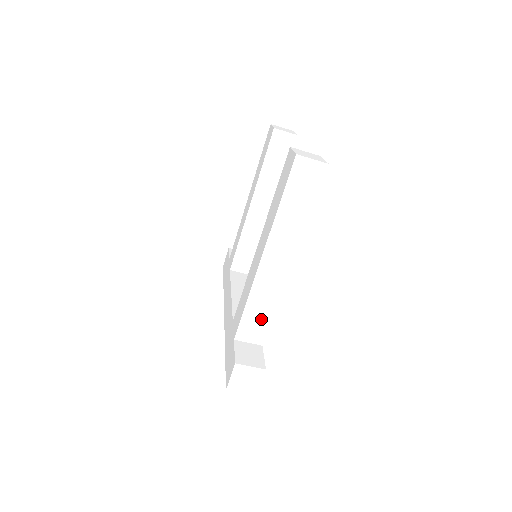
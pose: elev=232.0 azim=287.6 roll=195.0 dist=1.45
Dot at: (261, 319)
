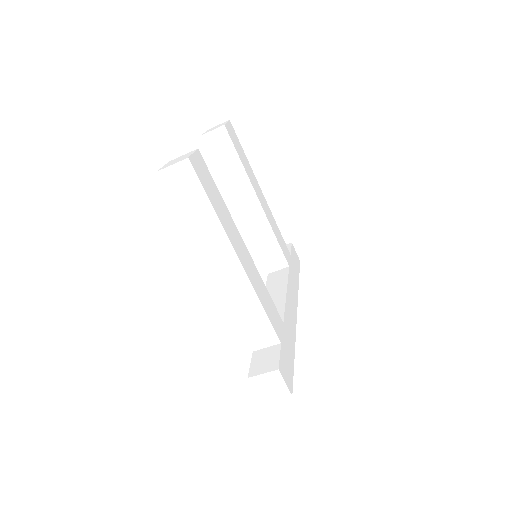
Dot at: (258, 322)
